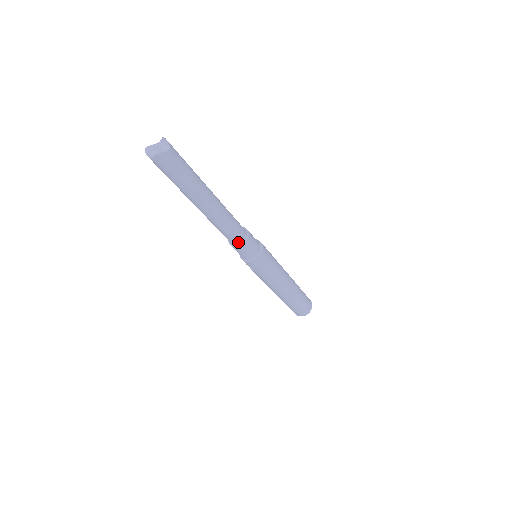
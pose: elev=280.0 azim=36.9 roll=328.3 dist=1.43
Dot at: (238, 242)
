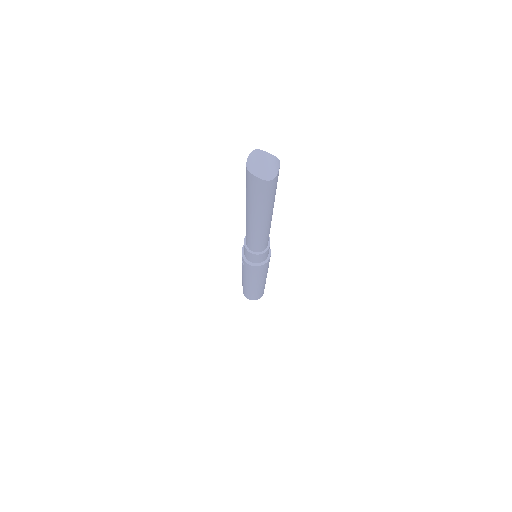
Dot at: (251, 249)
